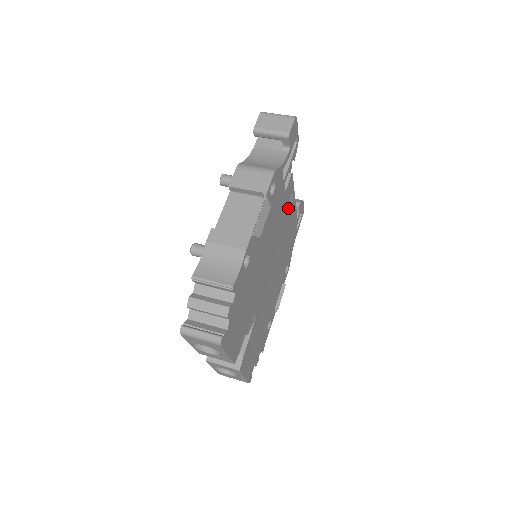
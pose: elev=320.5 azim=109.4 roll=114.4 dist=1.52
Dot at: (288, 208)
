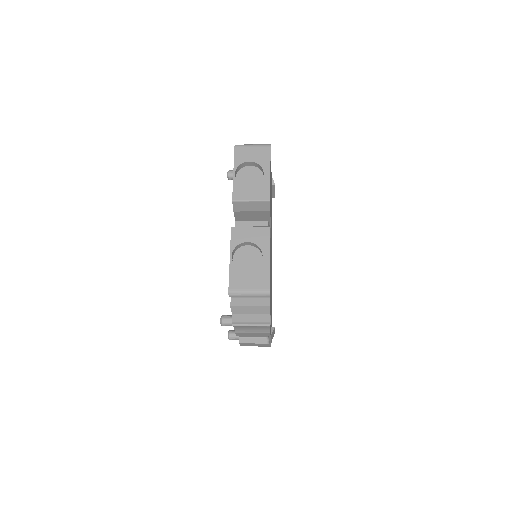
Dot at: occluded
